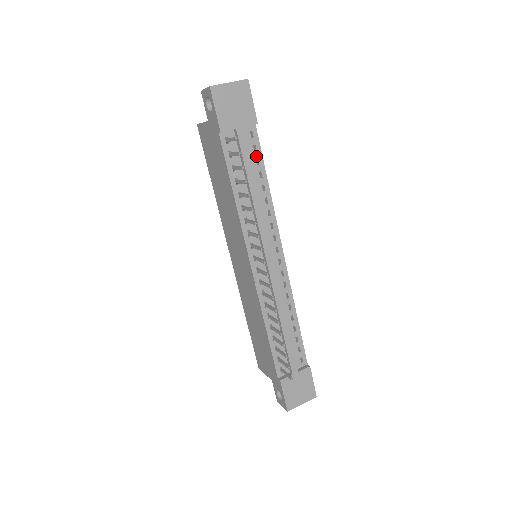
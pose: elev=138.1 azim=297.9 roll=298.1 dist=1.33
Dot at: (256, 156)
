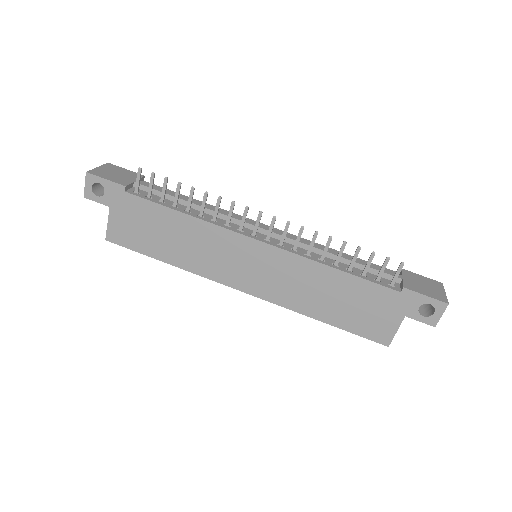
Dot at: occluded
